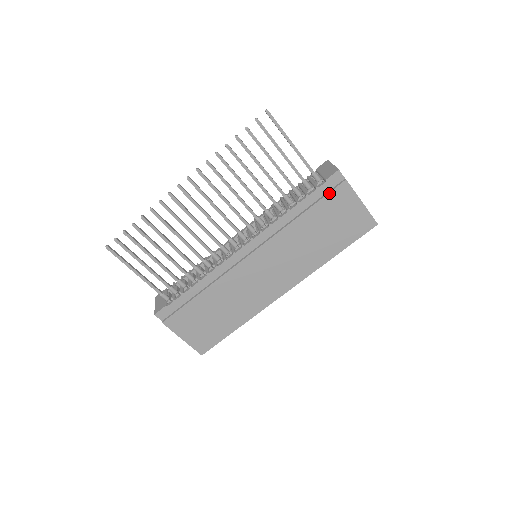
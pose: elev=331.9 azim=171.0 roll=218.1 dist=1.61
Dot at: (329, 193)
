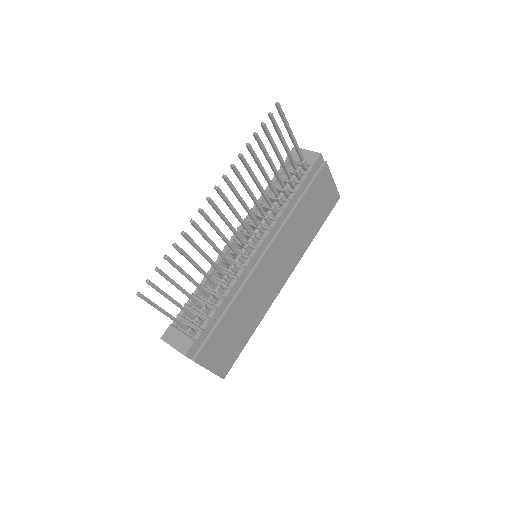
Dot at: (316, 177)
